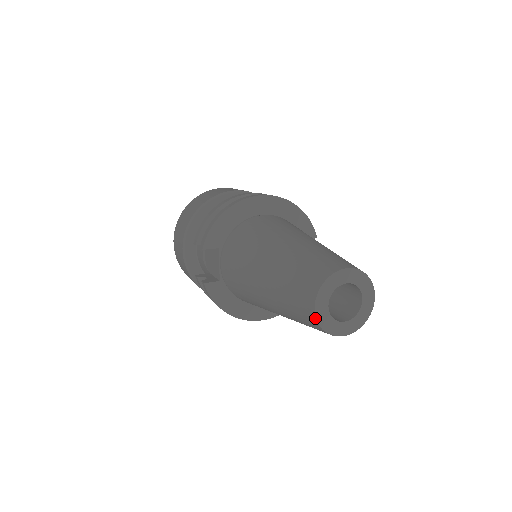
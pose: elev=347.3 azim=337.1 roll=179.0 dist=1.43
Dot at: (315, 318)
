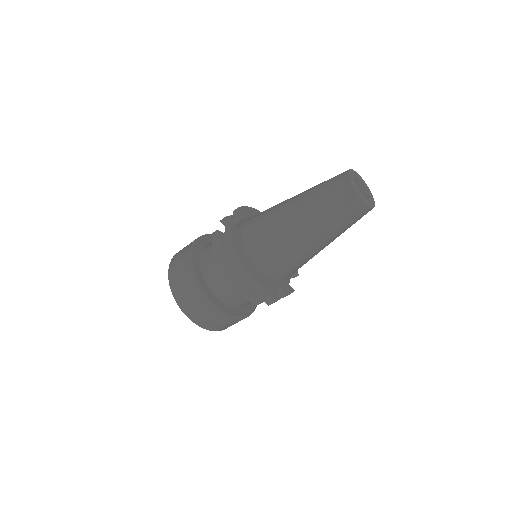
Dot at: (348, 175)
